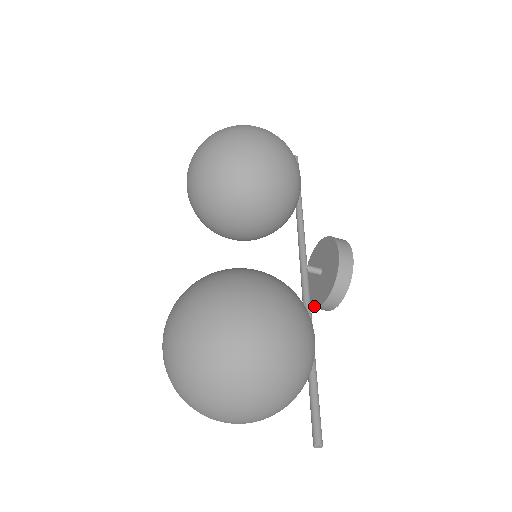
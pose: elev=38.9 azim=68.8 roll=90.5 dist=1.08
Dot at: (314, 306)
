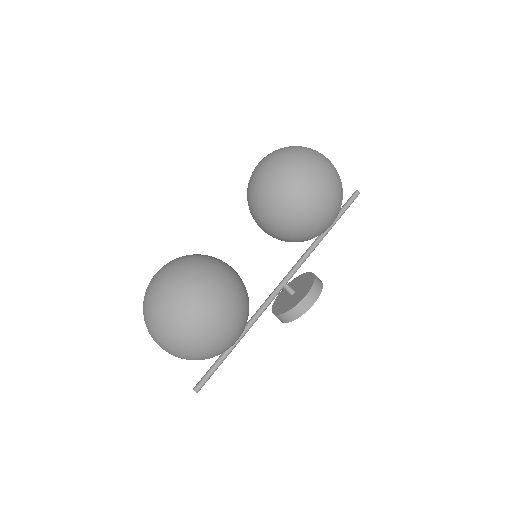
Dot at: (272, 309)
